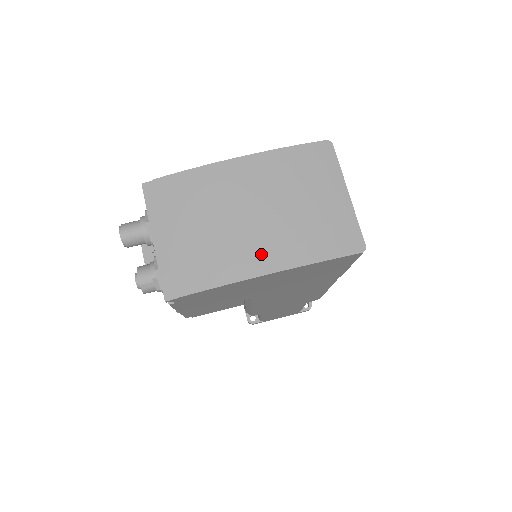
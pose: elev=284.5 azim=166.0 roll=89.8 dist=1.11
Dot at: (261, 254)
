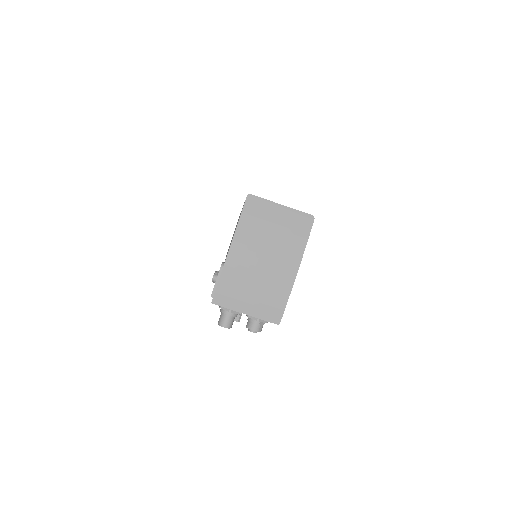
Dot at: (287, 268)
